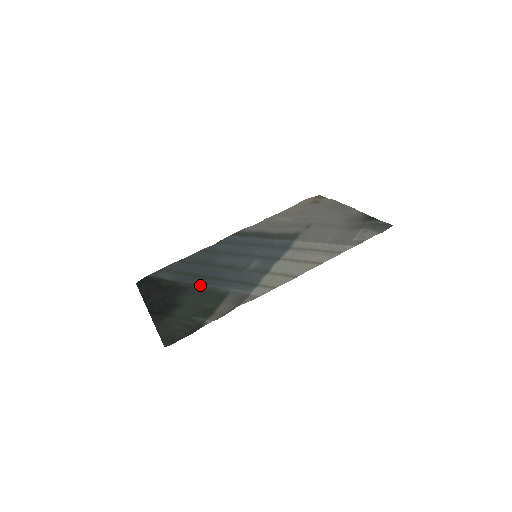
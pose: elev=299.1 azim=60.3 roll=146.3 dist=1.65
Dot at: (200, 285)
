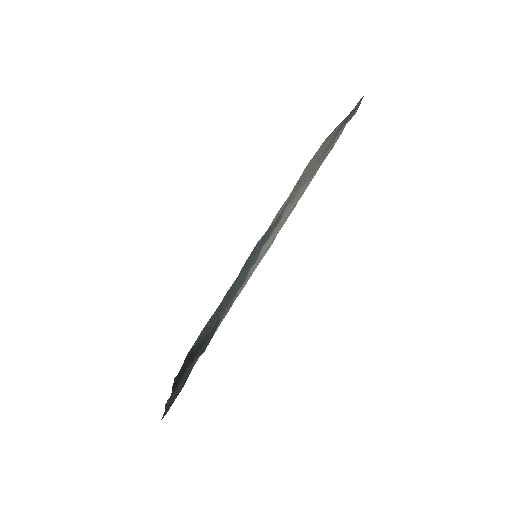
Dot at: (210, 327)
